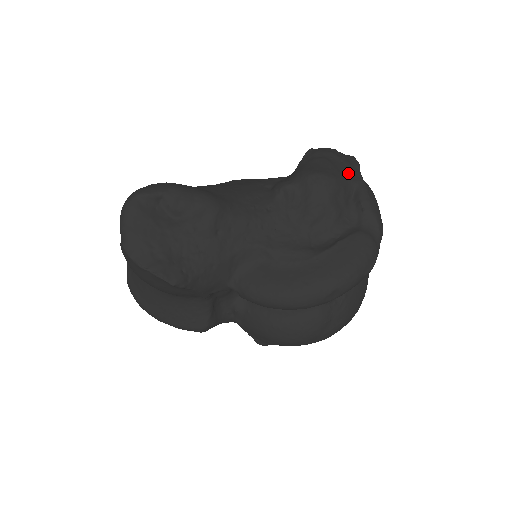
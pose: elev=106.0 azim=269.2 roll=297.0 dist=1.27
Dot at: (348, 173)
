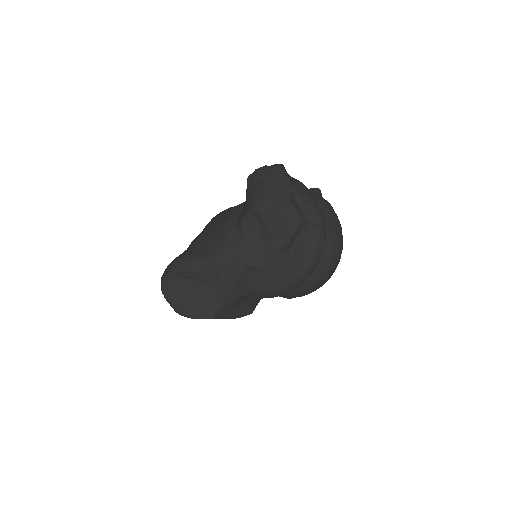
Dot at: (279, 186)
